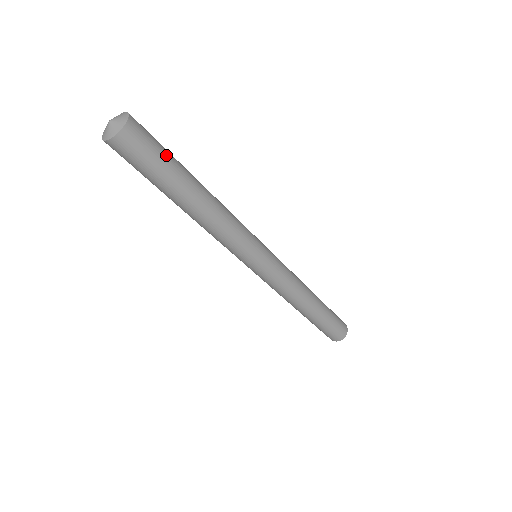
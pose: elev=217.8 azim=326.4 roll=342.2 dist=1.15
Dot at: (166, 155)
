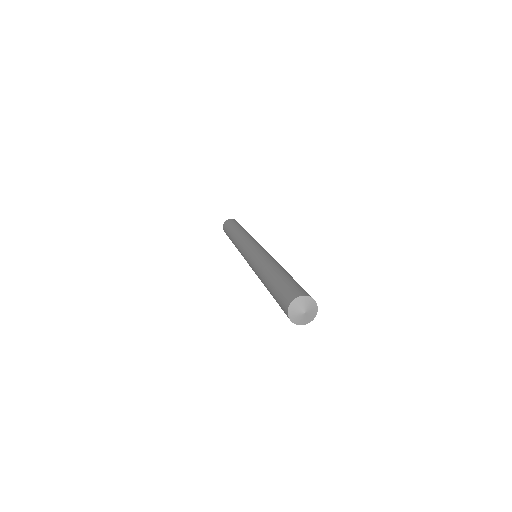
Dot at: occluded
